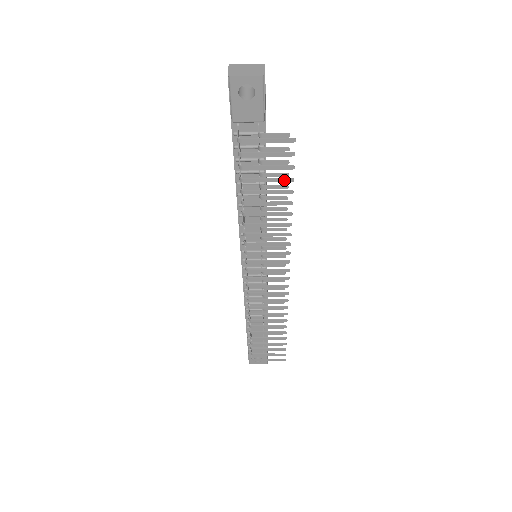
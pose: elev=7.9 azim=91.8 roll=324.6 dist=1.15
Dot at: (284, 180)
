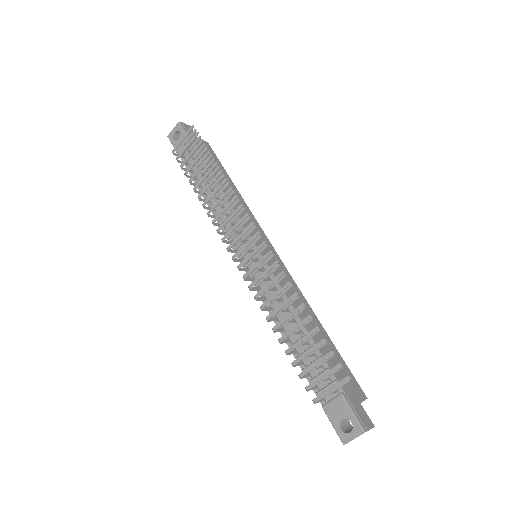
Dot at: (203, 152)
